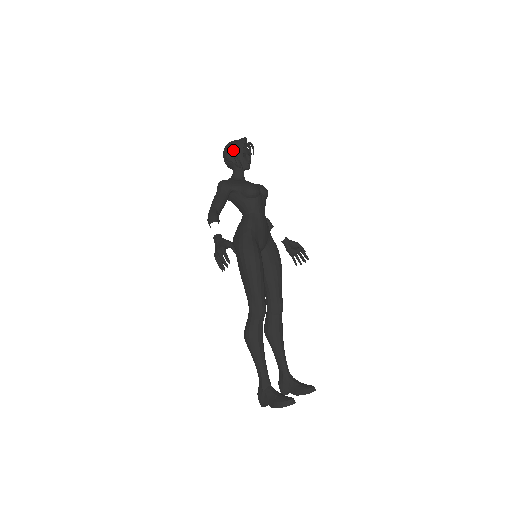
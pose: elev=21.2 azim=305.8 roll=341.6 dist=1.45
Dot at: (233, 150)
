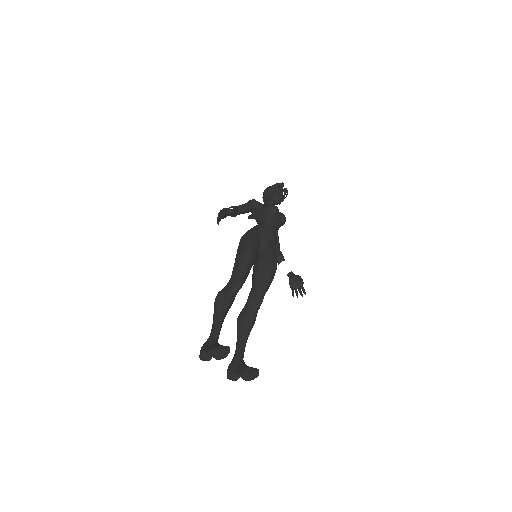
Dot at: occluded
